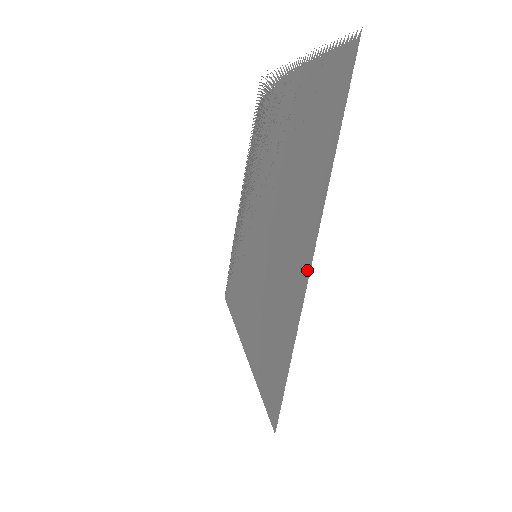
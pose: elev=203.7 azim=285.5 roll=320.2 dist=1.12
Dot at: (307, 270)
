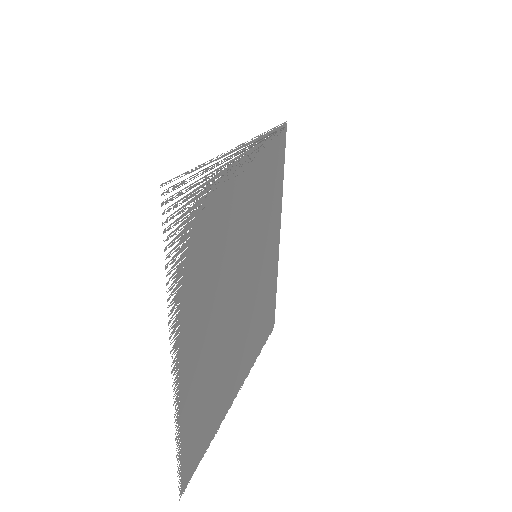
Dot at: (242, 381)
